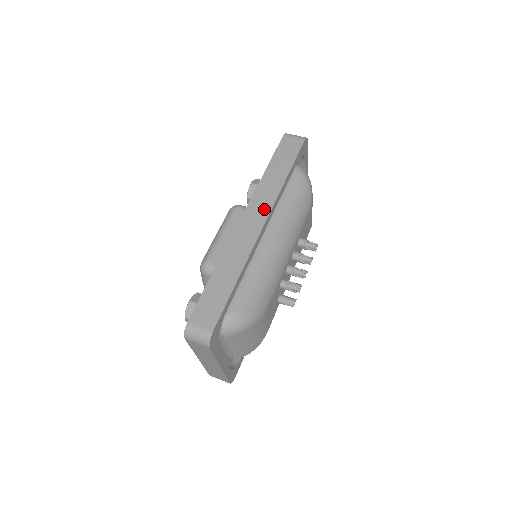
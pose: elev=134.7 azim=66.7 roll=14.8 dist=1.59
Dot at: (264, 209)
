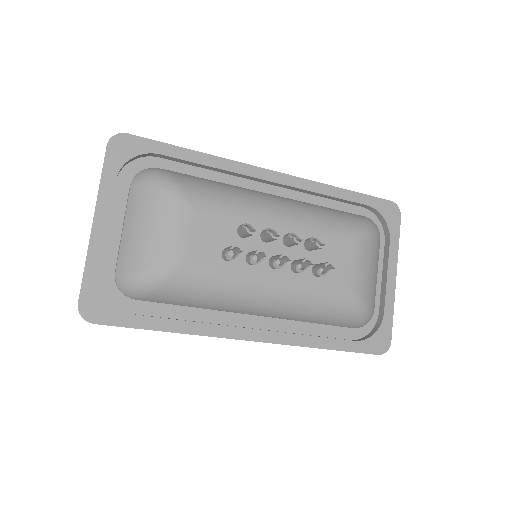
Dot at: occluded
